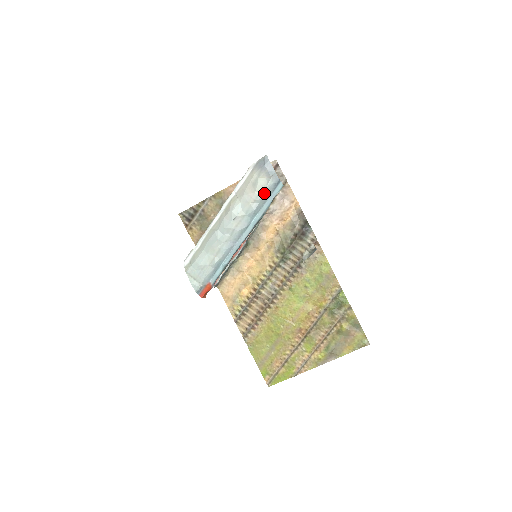
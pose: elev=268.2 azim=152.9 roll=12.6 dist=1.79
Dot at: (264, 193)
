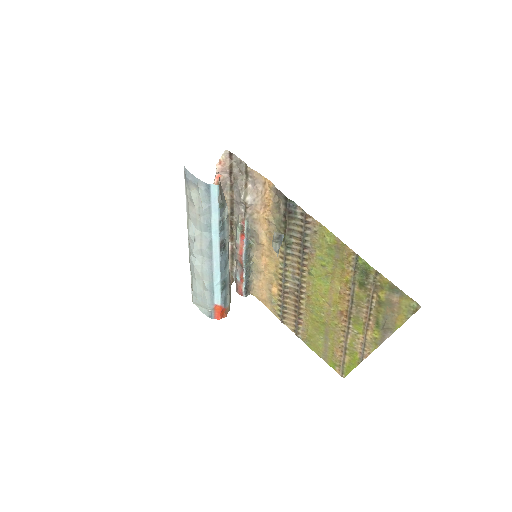
Dot at: (202, 204)
